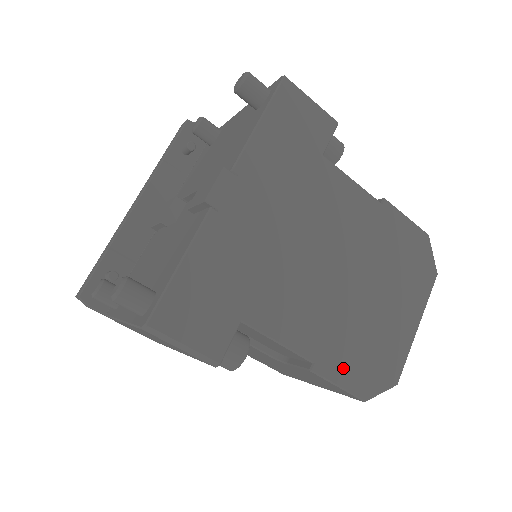
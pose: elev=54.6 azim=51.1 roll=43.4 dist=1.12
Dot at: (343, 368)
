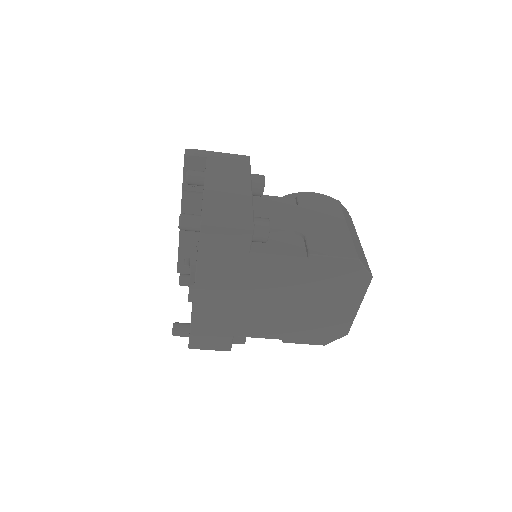
Dot at: (304, 337)
